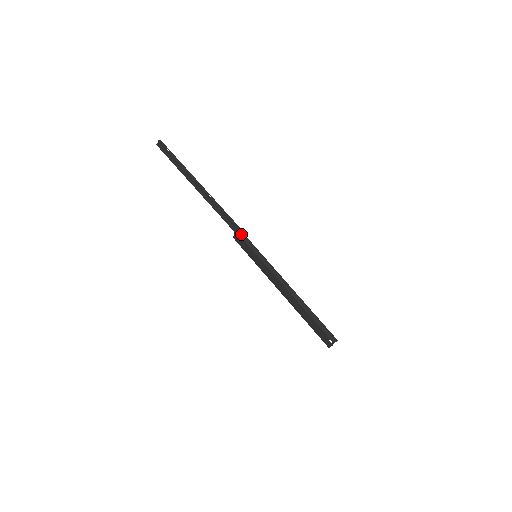
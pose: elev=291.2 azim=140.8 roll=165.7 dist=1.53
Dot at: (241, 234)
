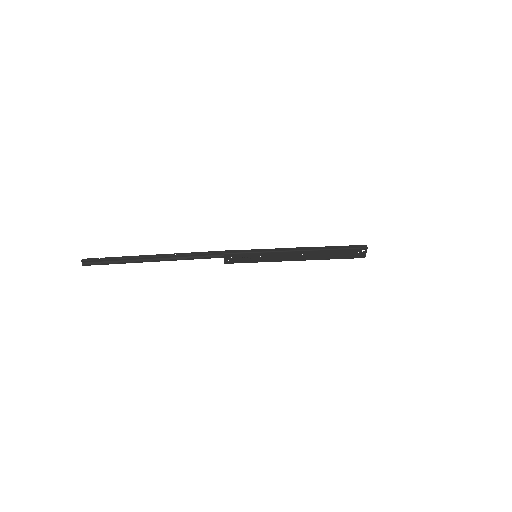
Dot at: (231, 252)
